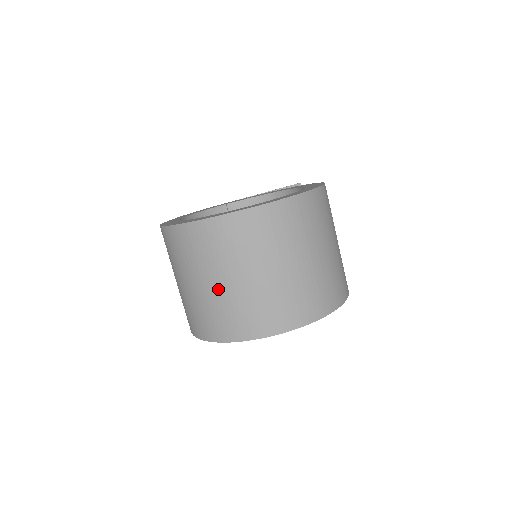
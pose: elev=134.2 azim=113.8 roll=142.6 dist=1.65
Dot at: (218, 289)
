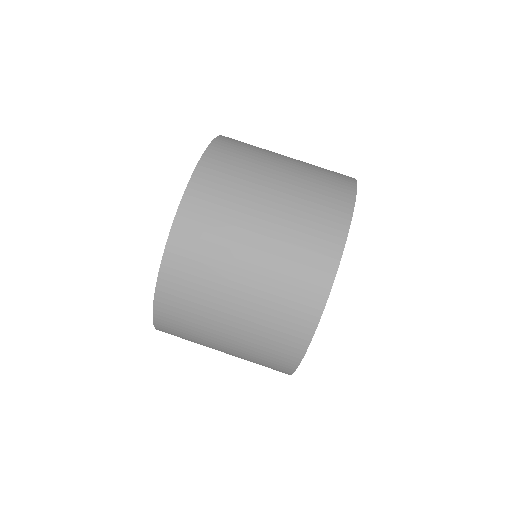
Dot at: (278, 203)
